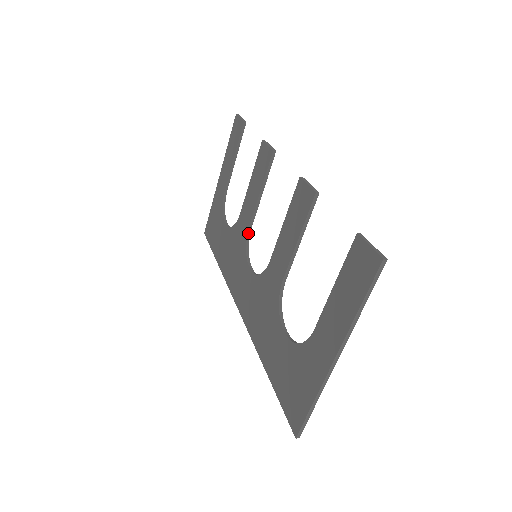
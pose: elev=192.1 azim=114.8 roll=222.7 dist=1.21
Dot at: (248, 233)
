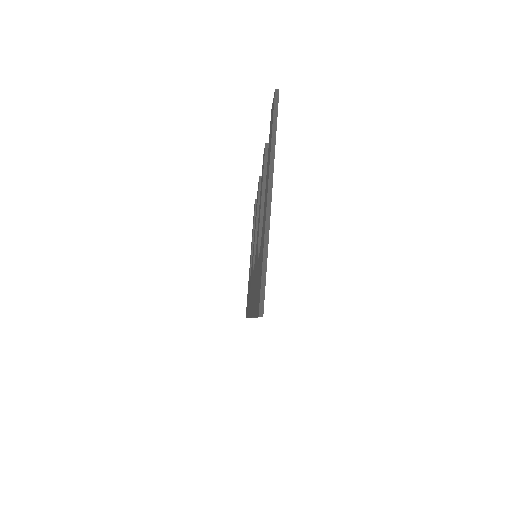
Dot at: (254, 253)
